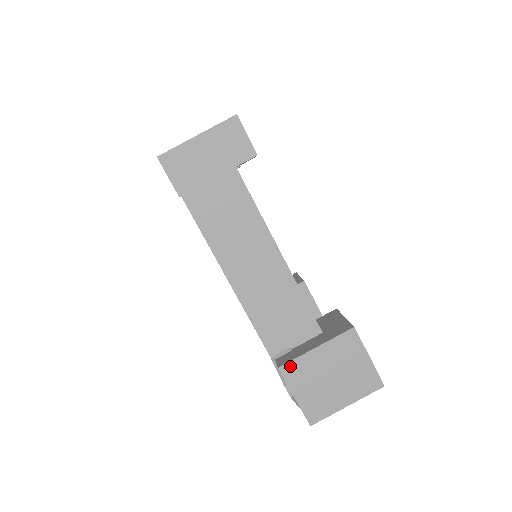
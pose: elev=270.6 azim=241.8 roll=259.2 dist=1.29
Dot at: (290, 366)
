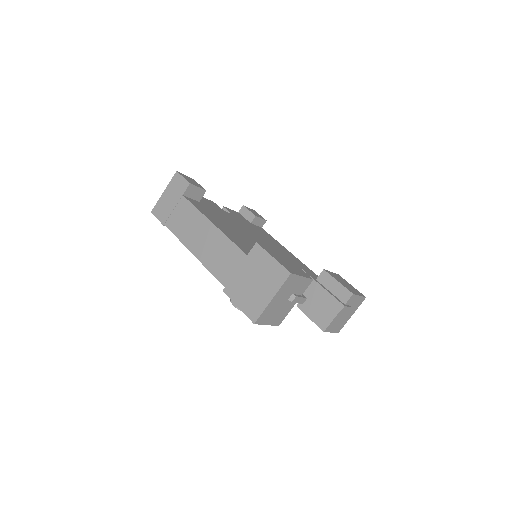
Dot at: (229, 286)
